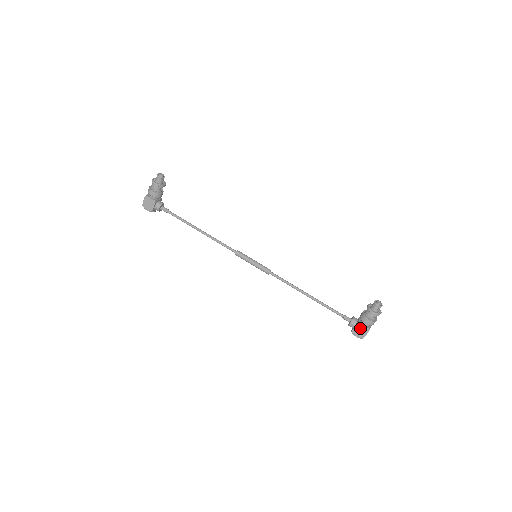
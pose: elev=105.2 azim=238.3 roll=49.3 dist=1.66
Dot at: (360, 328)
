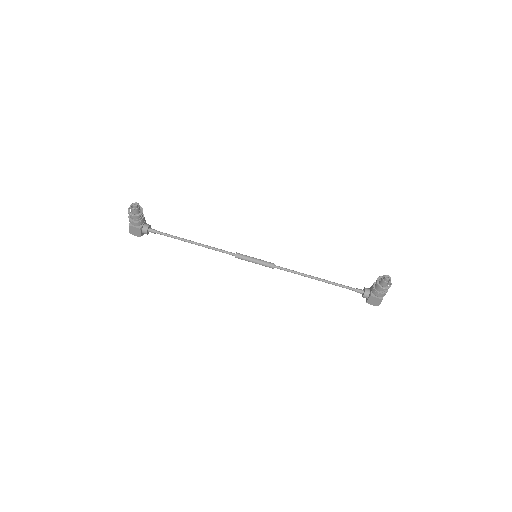
Dot at: (373, 300)
